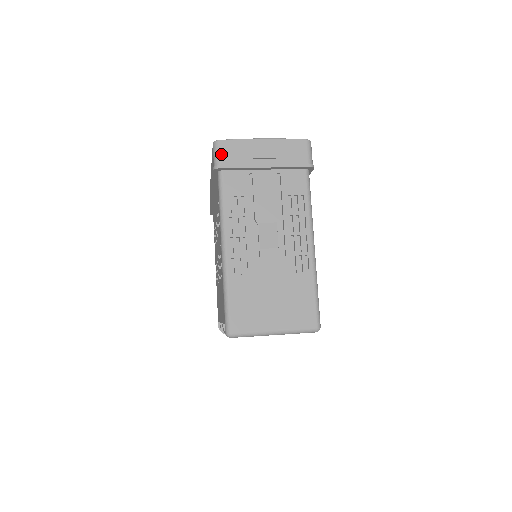
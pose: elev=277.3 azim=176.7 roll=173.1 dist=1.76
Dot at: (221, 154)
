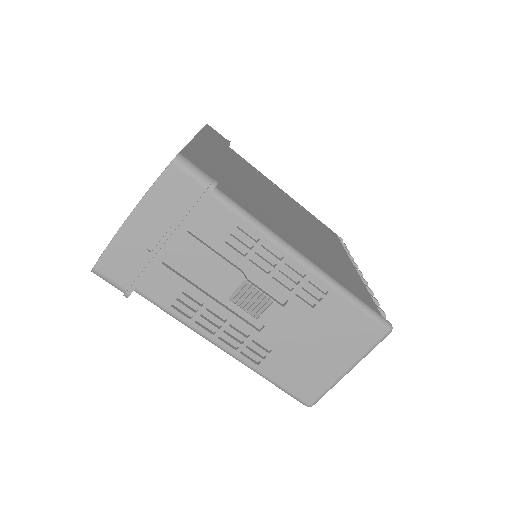
Dot at: (113, 279)
